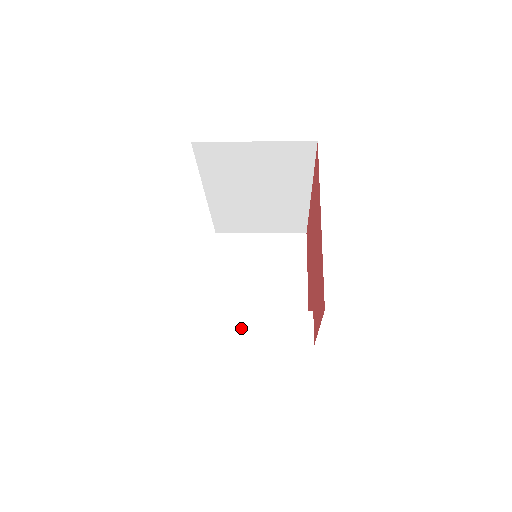
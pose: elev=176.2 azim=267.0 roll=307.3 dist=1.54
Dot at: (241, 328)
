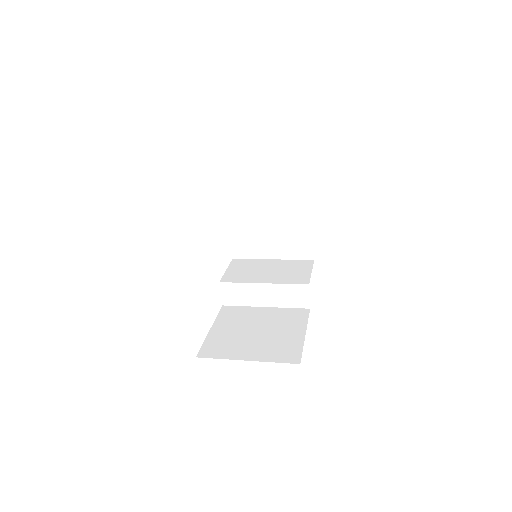
Dot at: (253, 296)
